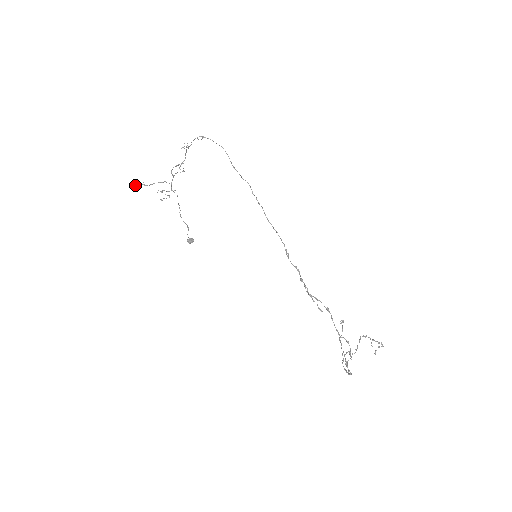
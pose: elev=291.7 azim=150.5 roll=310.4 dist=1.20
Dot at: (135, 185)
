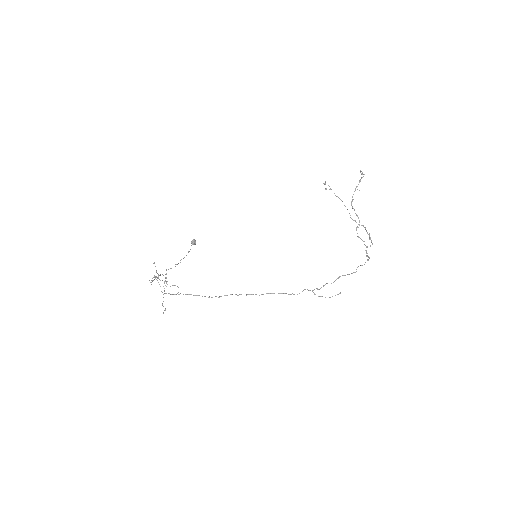
Dot at: (163, 312)
